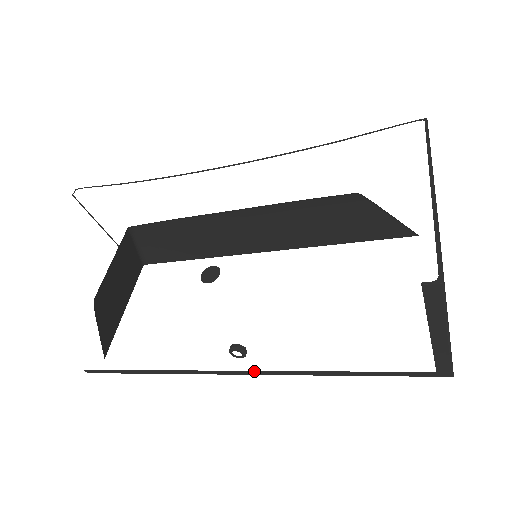
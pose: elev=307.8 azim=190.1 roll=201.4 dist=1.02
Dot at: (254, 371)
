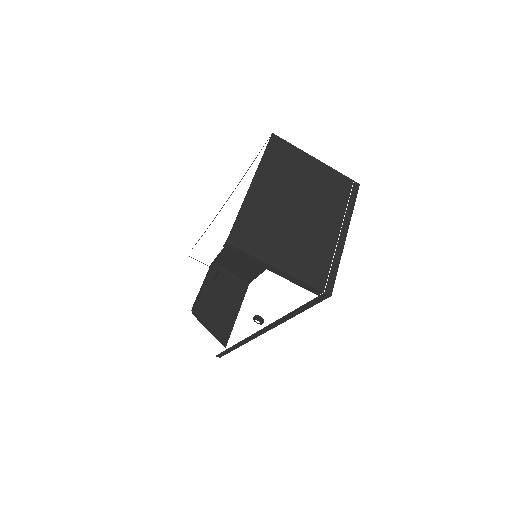
Dot at: (262, 329)
